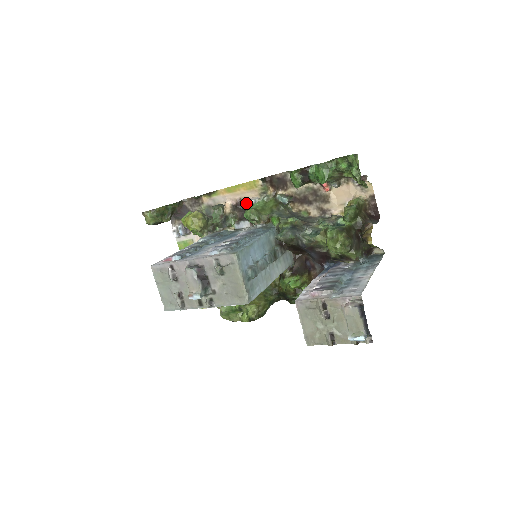
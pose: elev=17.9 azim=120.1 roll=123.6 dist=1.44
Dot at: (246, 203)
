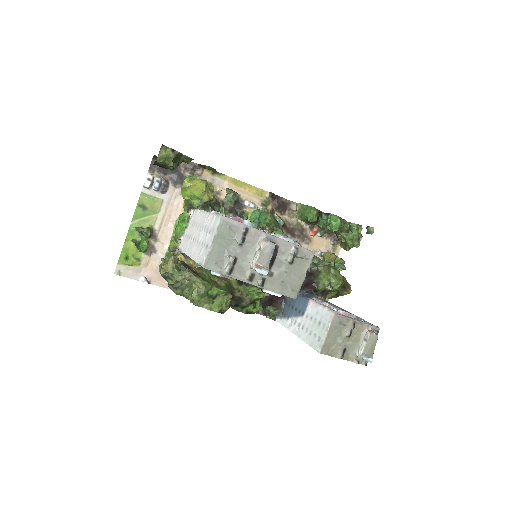
Dot at: (244, 203)
